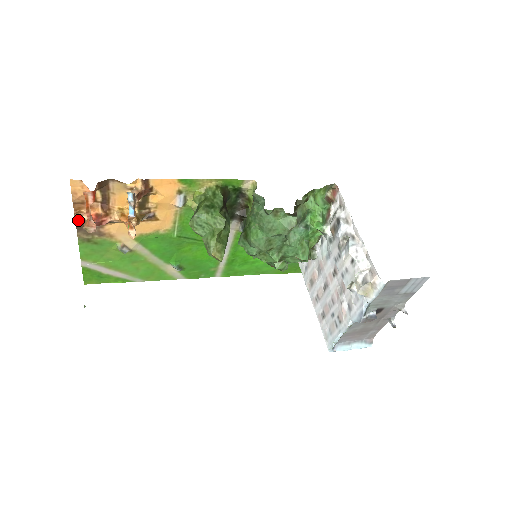
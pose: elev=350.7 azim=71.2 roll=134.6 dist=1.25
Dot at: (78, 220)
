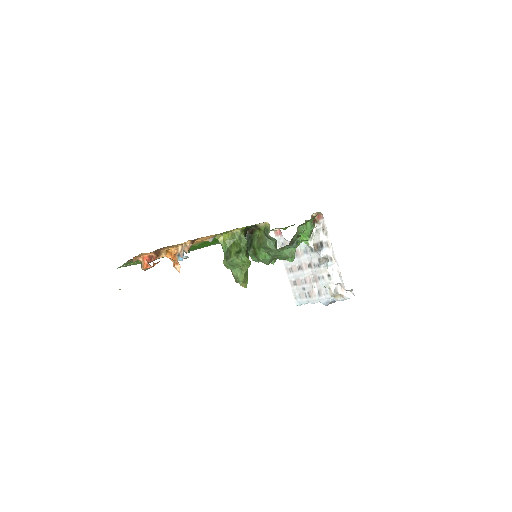
Dot at: occluded
